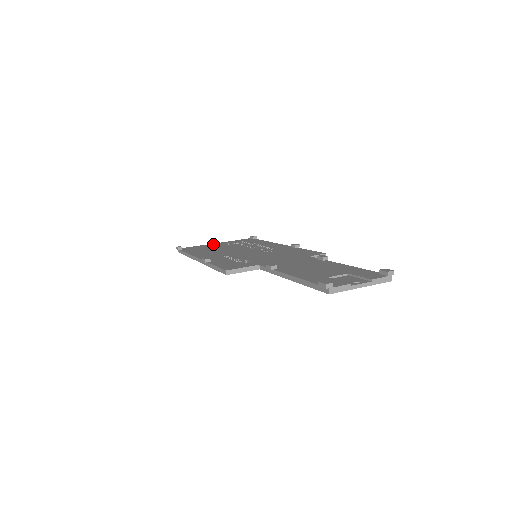
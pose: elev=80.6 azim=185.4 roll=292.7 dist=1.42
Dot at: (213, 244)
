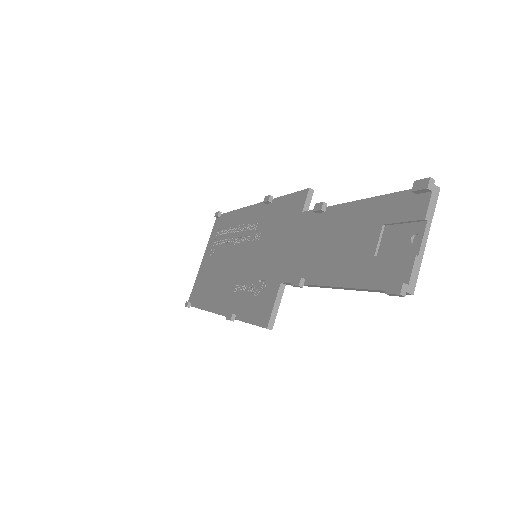
Dot at: (202, 265)
